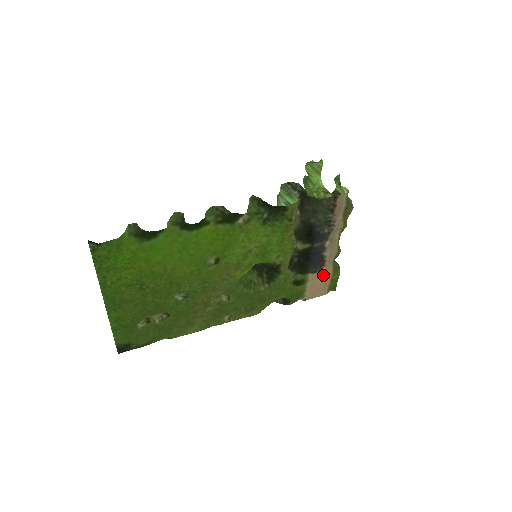
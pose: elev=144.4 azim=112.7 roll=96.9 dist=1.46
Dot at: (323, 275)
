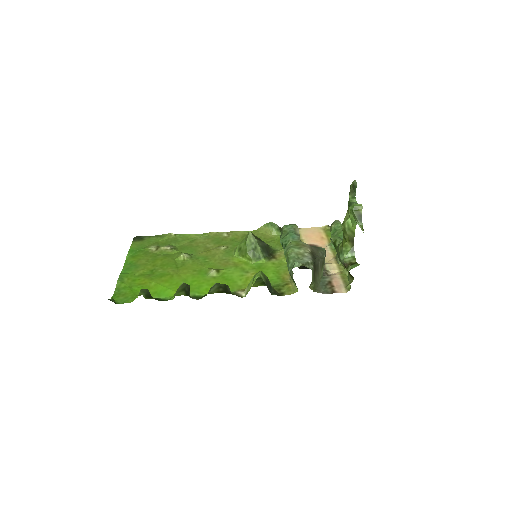
Dot at: (318, 240)
